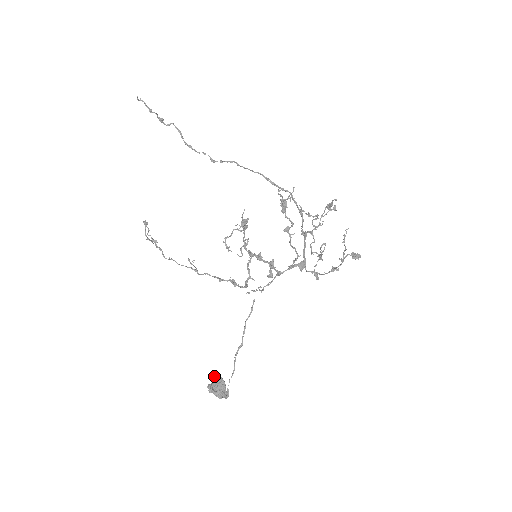
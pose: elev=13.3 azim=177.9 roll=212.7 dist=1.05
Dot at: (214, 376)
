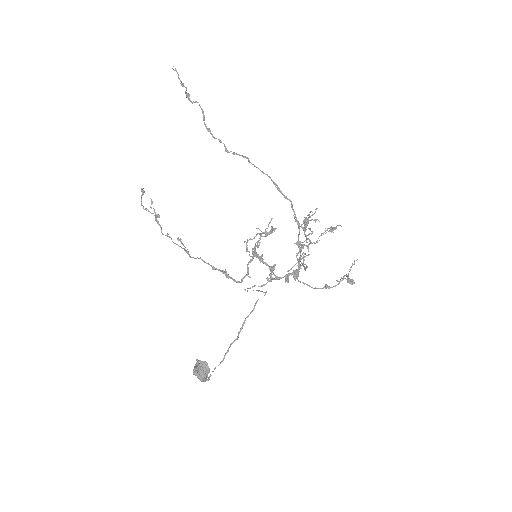
Dot at: (200, 360)
